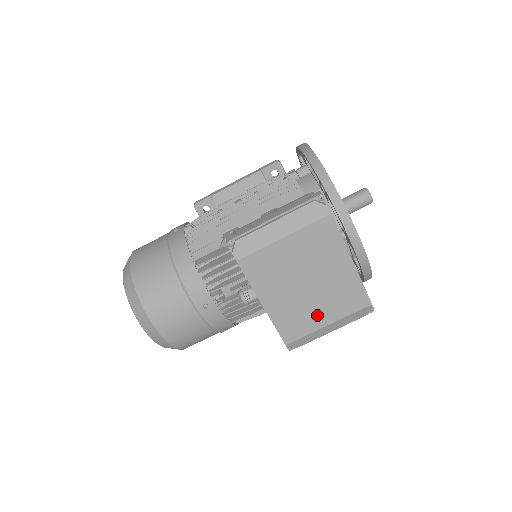
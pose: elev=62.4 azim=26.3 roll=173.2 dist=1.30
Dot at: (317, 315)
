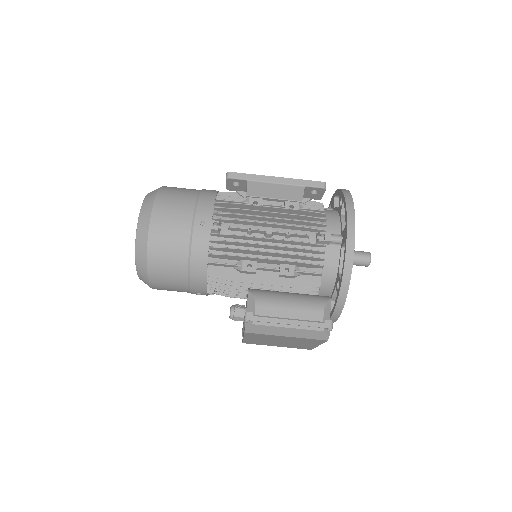
Dot at: (274, 345)
